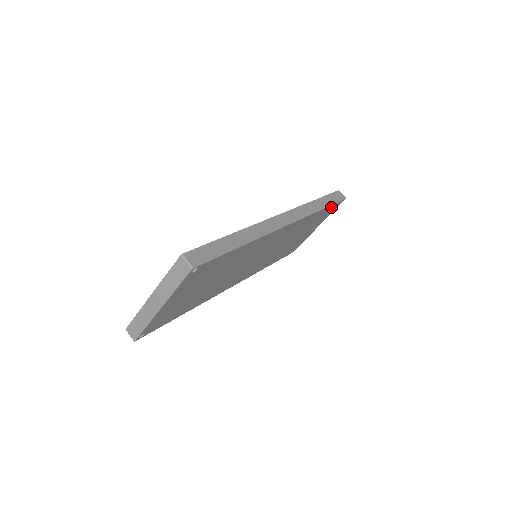
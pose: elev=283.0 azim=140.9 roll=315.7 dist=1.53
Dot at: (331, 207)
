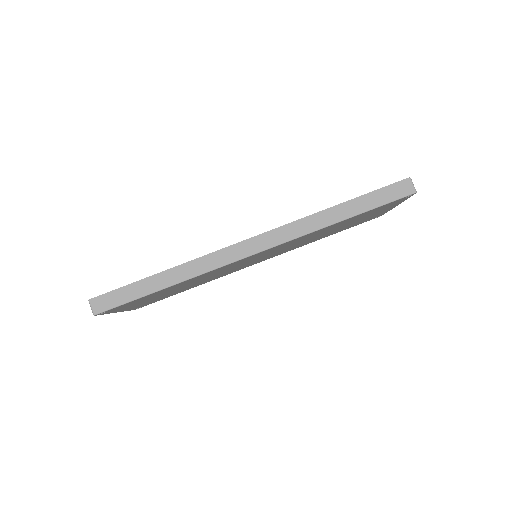
Dot at: (377, 208)
